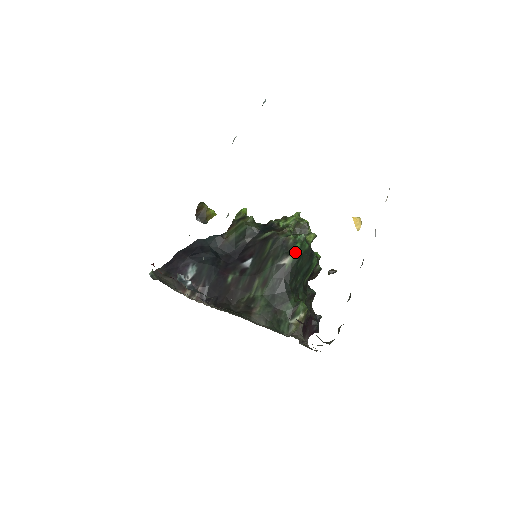
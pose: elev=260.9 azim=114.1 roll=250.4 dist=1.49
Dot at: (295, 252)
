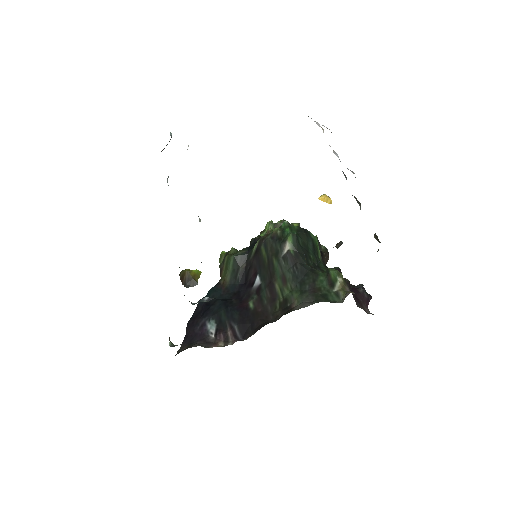
Dot at: (289, 235)
